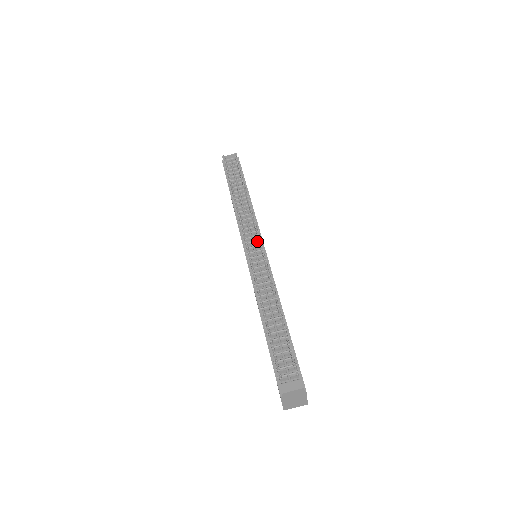
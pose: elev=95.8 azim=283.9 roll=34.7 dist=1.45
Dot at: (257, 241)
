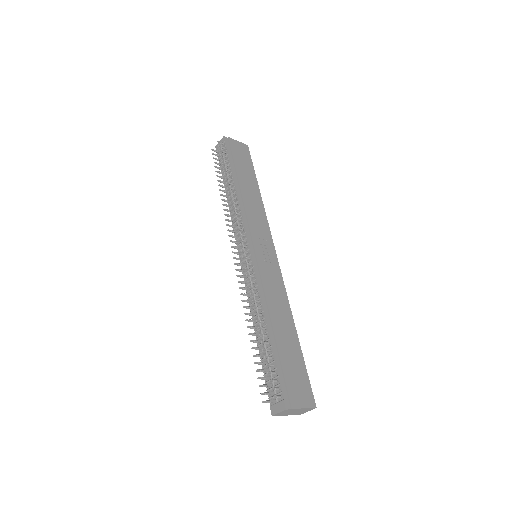
Dot at: (246, 246)
